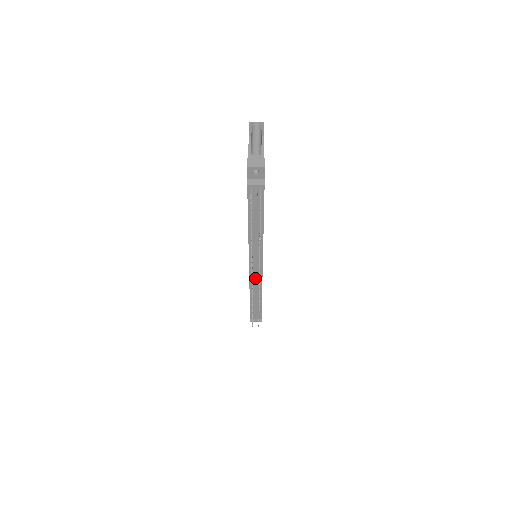
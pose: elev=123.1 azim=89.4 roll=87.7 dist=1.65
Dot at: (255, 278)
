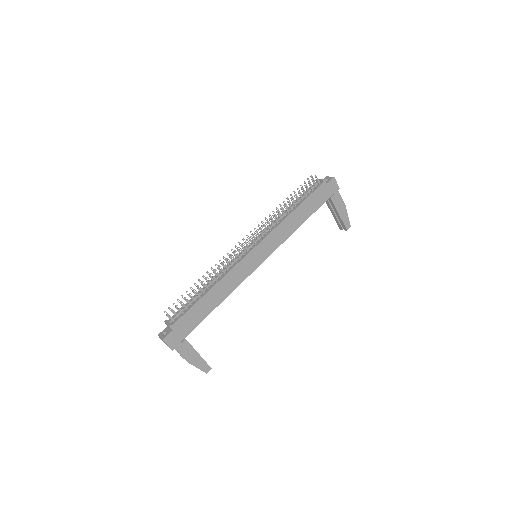
Dot at: (236, 258)
